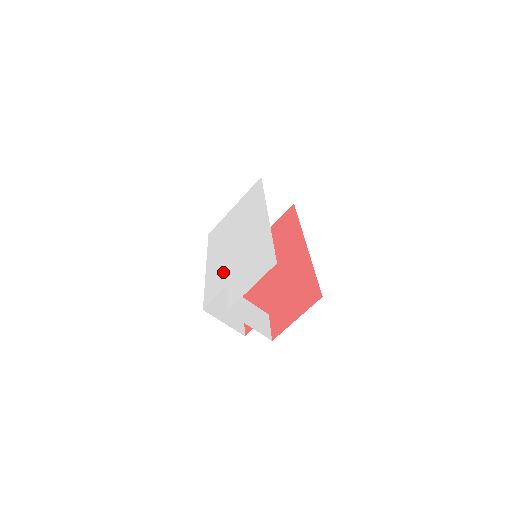
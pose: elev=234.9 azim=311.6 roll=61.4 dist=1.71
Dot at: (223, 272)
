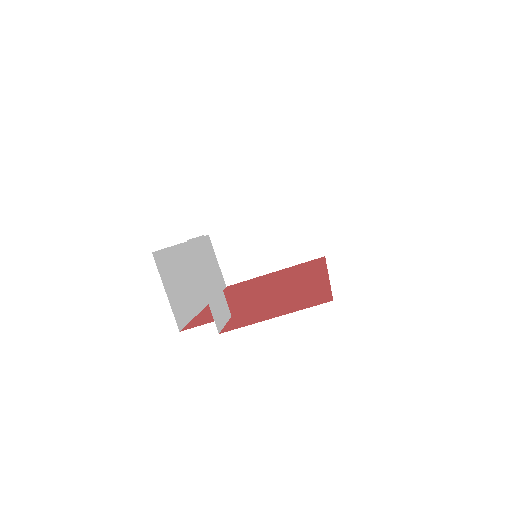
Dot at: occluded
